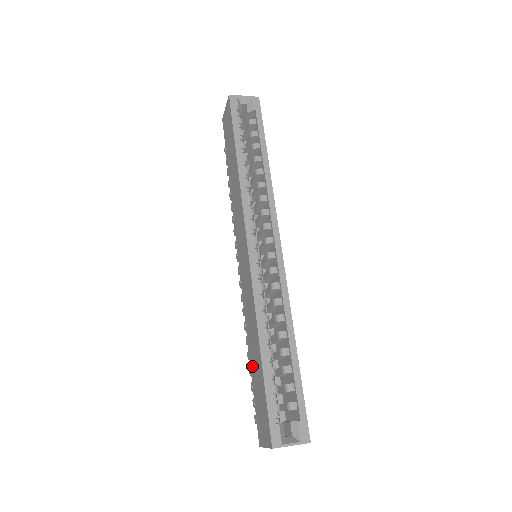
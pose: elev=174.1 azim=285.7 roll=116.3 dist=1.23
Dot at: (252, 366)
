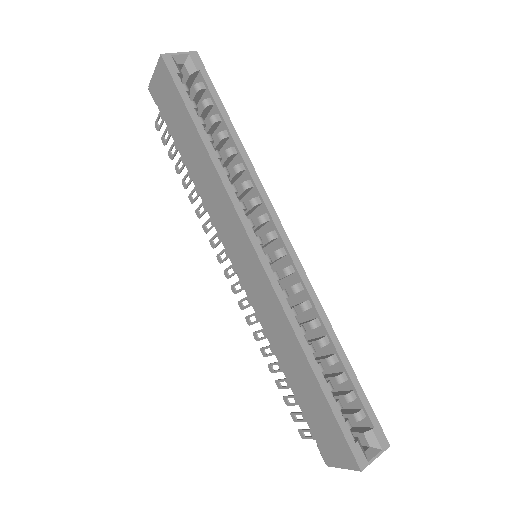
Dot at: (294, 384)
